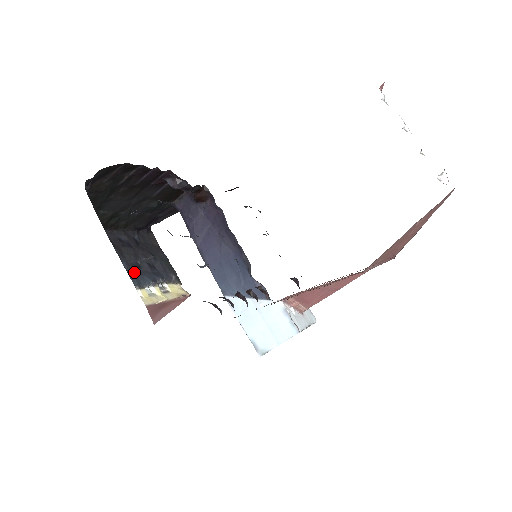
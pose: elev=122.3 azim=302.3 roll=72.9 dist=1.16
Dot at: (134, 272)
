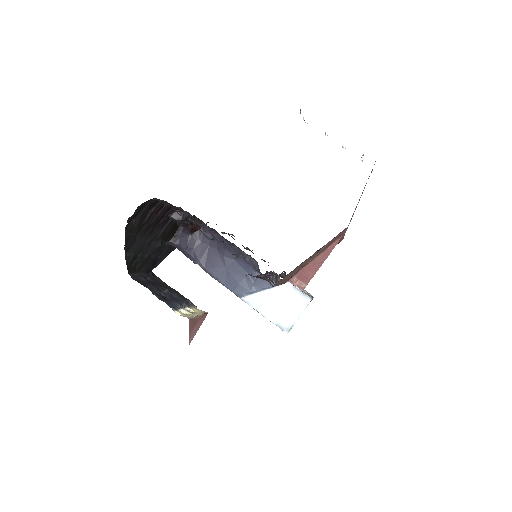
Dot at: (164, 300)
